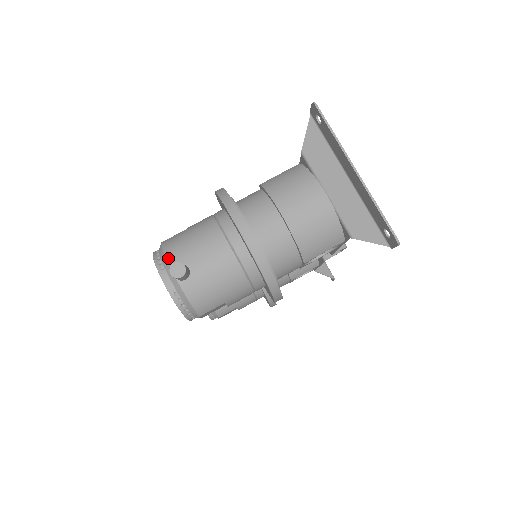
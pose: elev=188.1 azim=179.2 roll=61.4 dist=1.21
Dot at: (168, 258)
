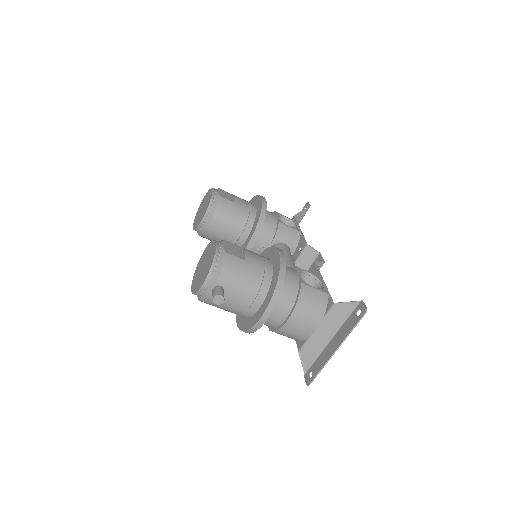
Dot at: (221, 276)
